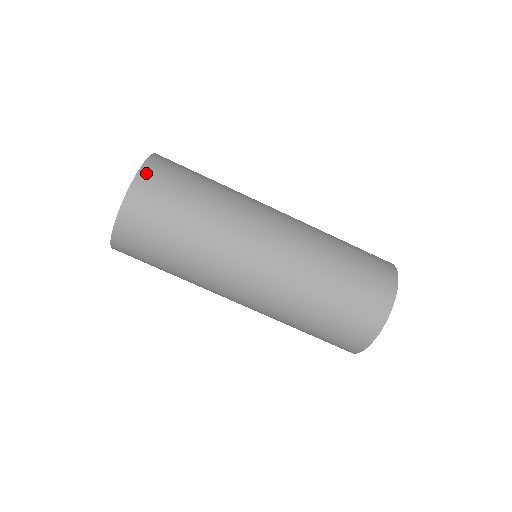
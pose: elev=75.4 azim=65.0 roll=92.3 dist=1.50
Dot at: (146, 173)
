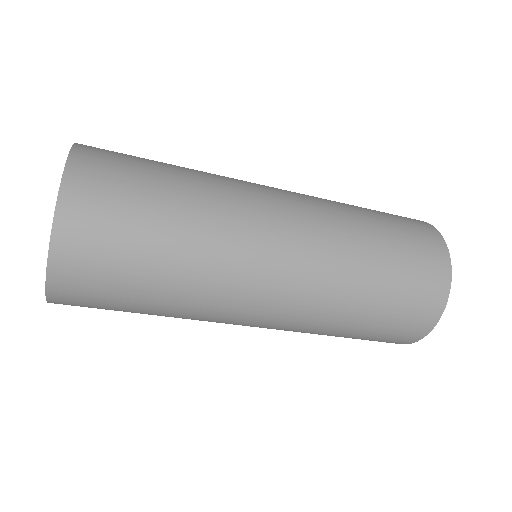
Dot at: (58, 297)
